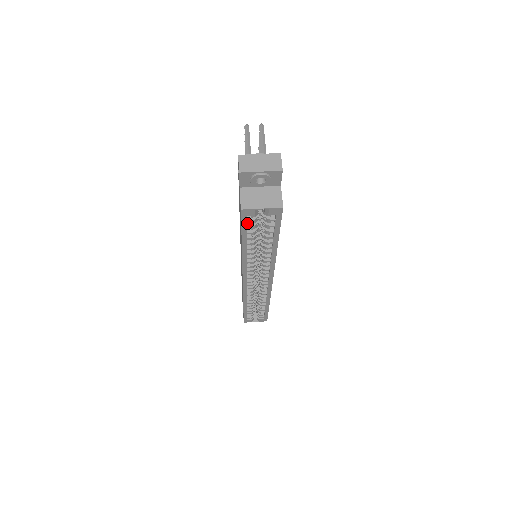
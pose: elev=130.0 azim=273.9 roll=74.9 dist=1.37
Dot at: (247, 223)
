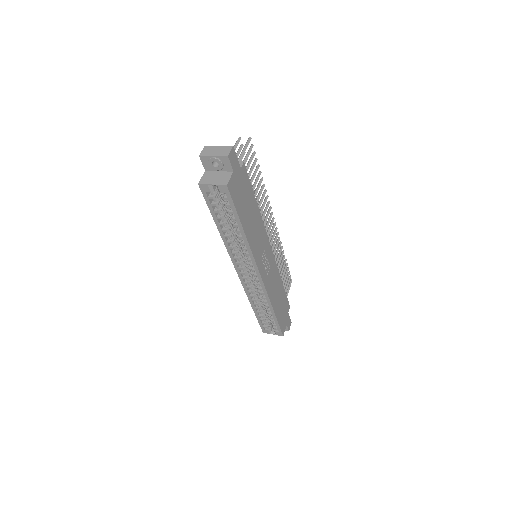
Dot at: (212, 202)
